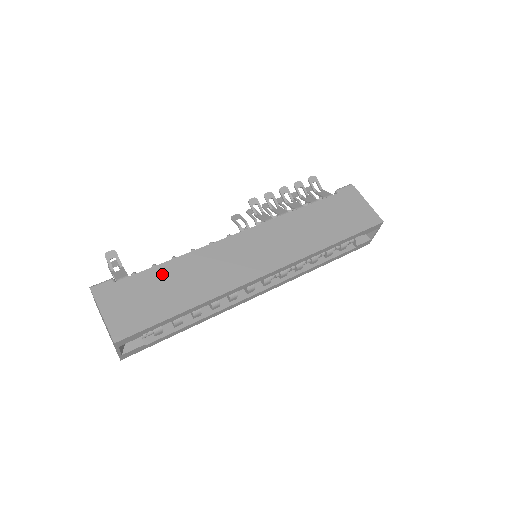
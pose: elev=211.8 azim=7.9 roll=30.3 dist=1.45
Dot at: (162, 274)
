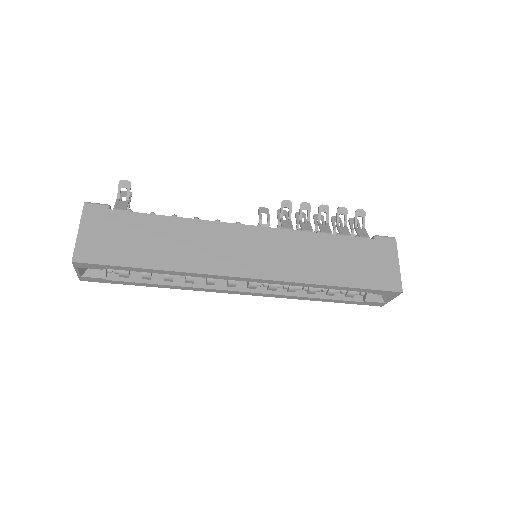
Dot at: (153, 225)
